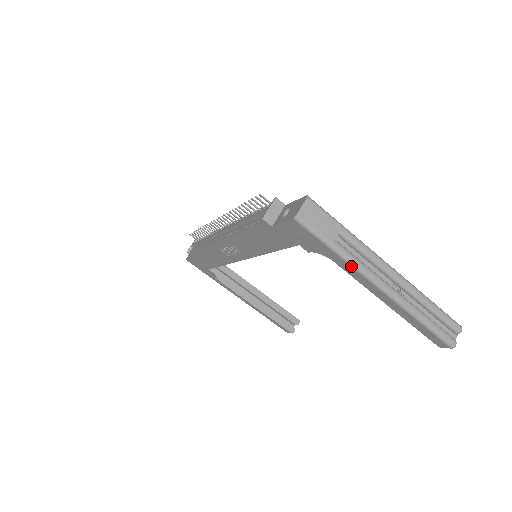
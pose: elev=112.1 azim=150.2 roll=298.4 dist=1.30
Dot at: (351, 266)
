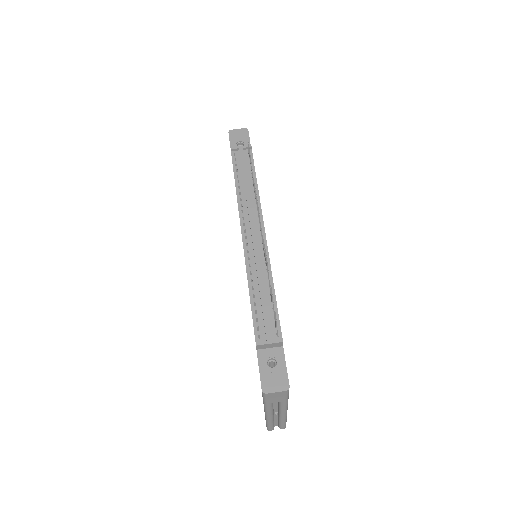
Dot at: (264, 407)
